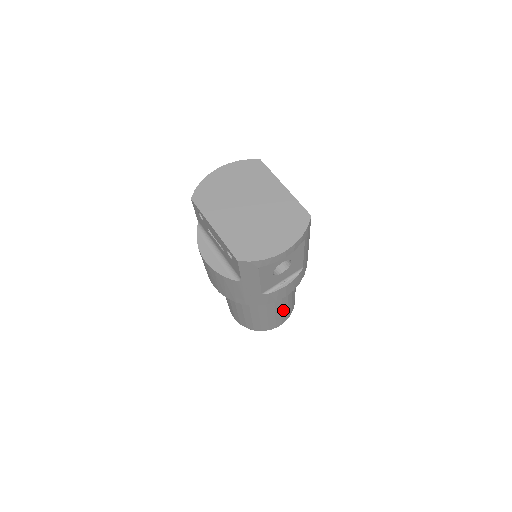
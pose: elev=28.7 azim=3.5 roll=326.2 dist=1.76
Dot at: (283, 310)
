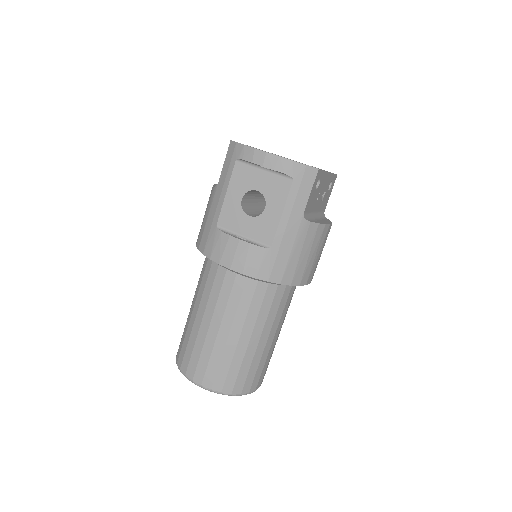
Dot at: (217, 344)
